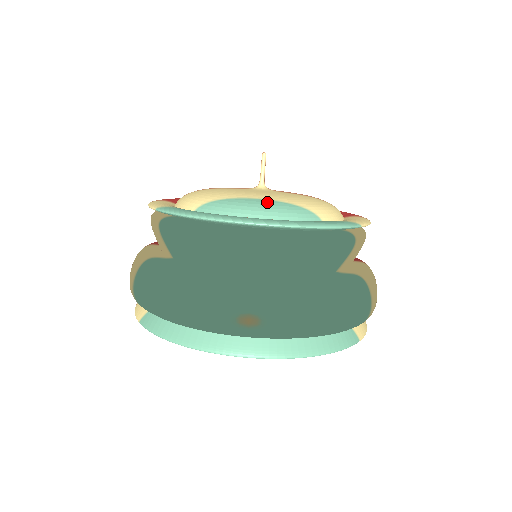
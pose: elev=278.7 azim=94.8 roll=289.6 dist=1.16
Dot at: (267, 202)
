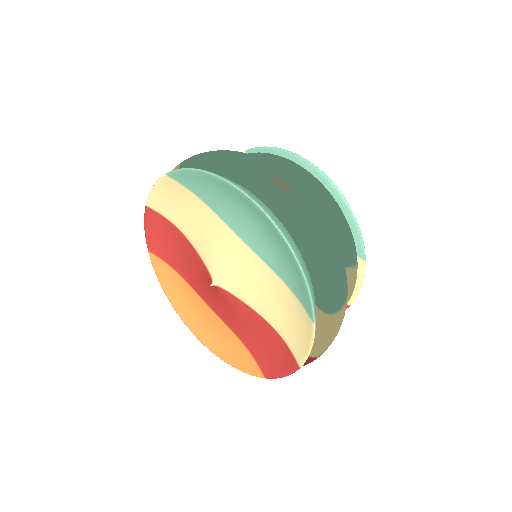
Dot at: occluded
